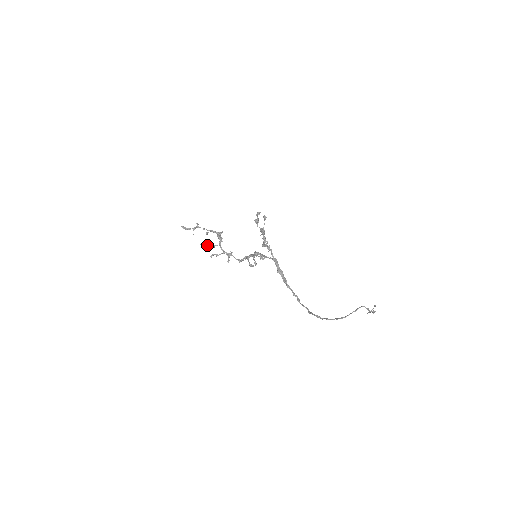
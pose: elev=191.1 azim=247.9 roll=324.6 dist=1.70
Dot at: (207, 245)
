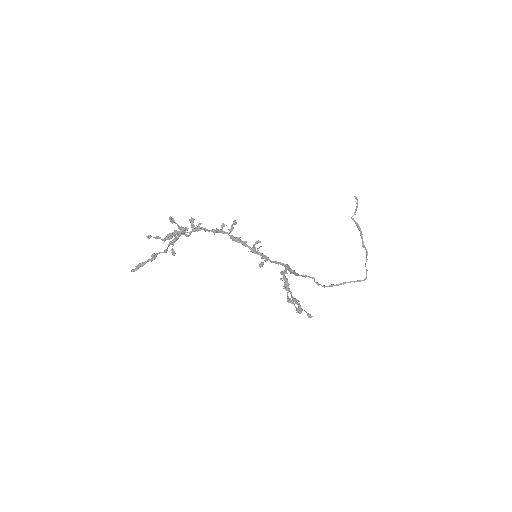
Dot at: occluded
